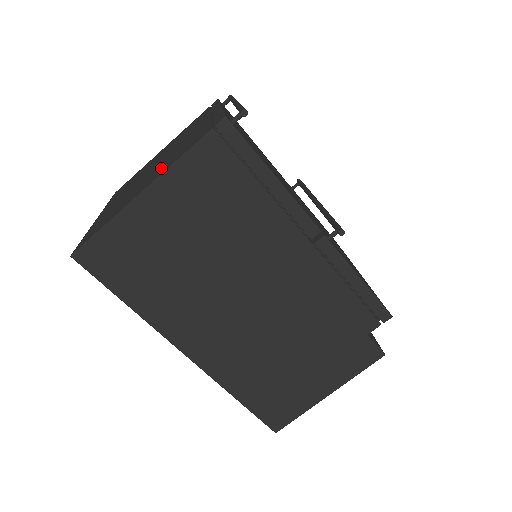
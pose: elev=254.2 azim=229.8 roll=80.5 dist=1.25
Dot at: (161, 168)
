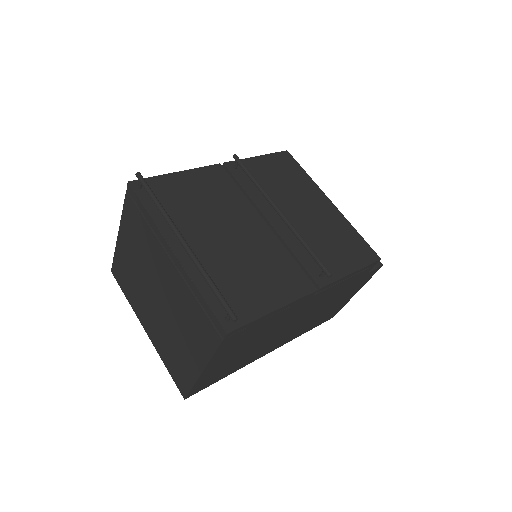
Dot at: (190, 340)
